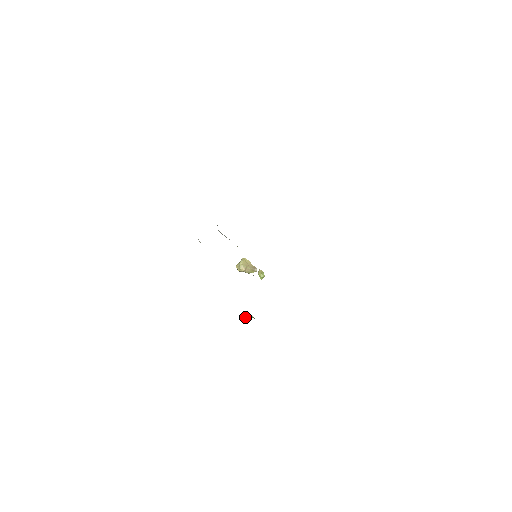
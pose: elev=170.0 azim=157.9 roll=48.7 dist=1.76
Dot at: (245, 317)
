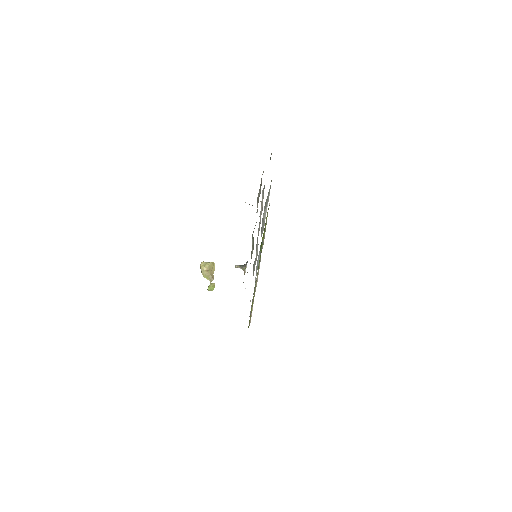
Dot at: occluded
